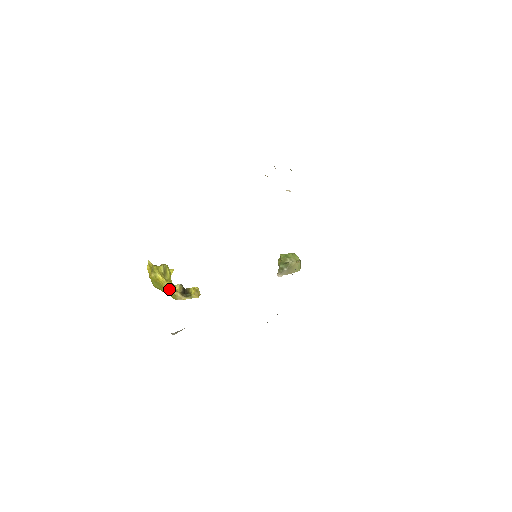
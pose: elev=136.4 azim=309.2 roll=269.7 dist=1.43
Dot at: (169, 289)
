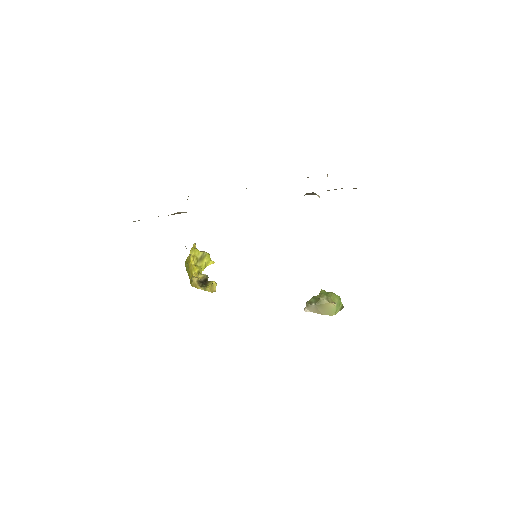
Dot at: (192, 273)
